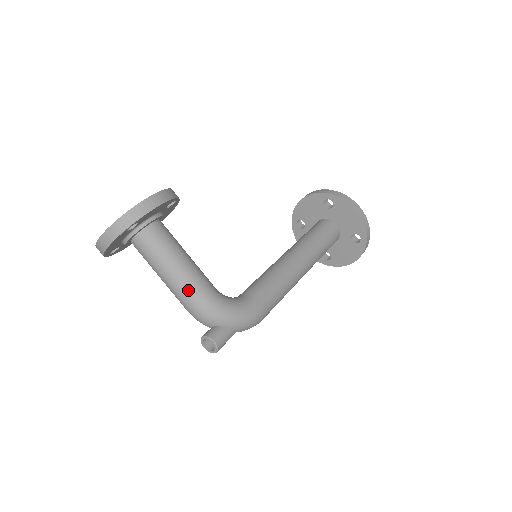
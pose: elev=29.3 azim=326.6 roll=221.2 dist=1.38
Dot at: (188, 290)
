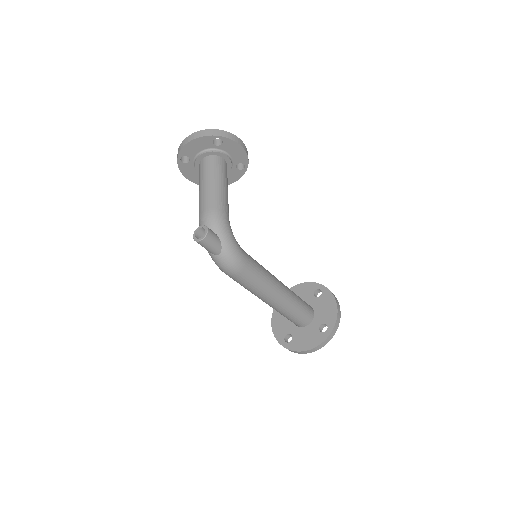
Dot at: (215, 198)
